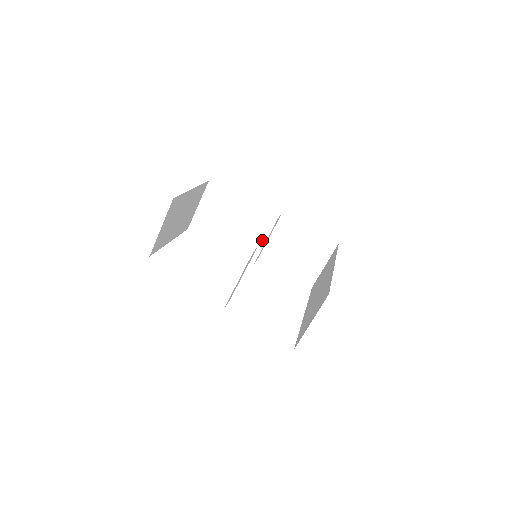
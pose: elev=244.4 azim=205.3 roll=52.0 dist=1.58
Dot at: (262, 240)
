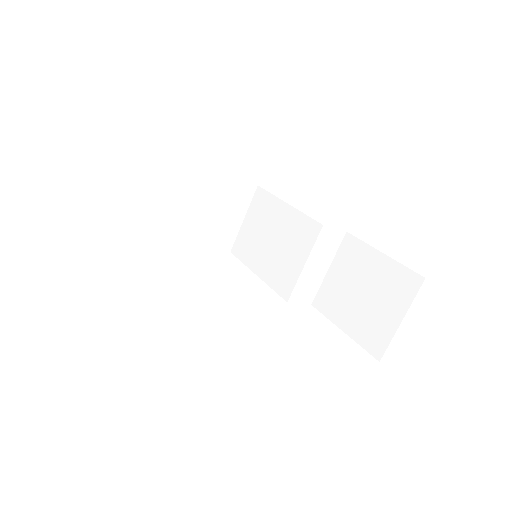
Dot at: (301, 261)
